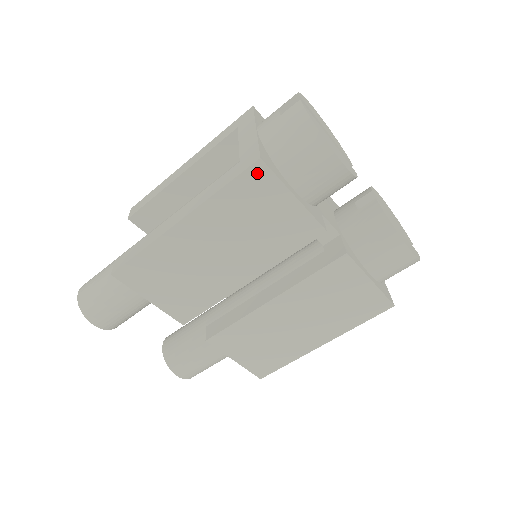
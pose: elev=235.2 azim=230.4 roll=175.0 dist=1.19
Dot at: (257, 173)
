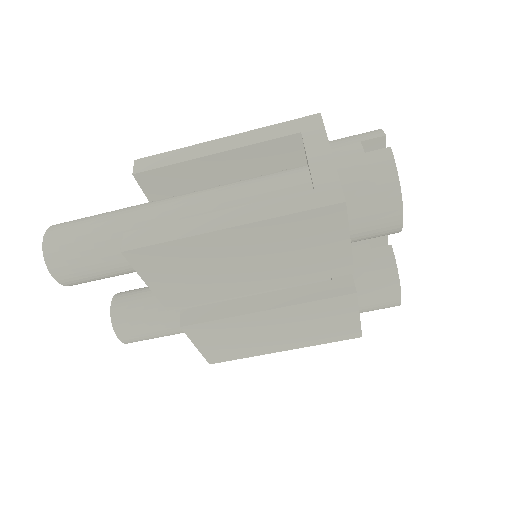
Dot at: (333, 212)
